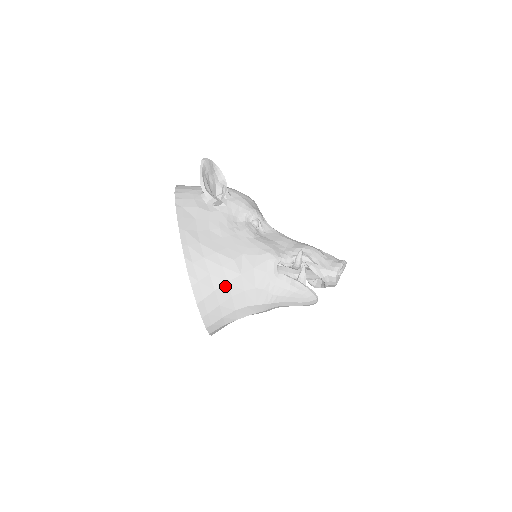
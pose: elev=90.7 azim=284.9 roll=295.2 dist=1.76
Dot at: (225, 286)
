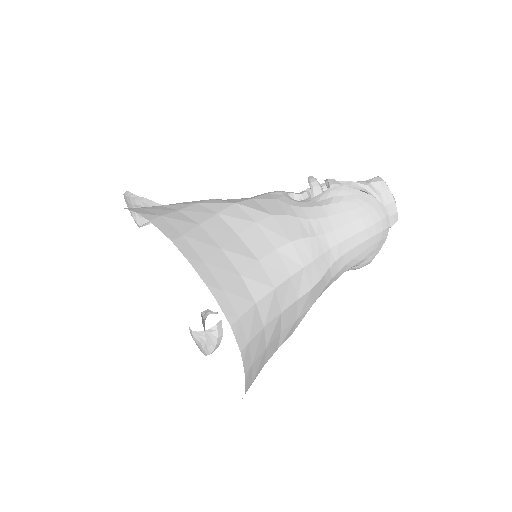
Dot at: (216, 220)
